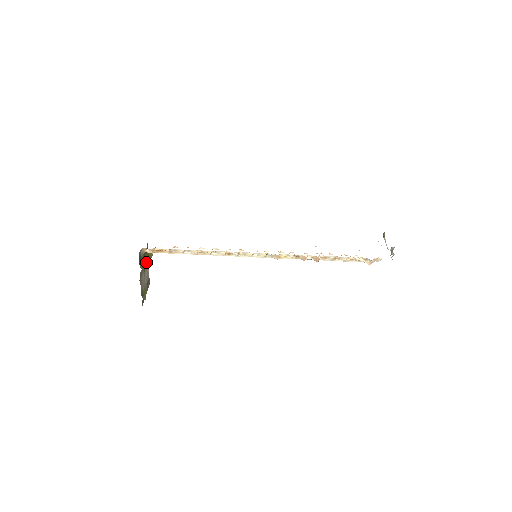
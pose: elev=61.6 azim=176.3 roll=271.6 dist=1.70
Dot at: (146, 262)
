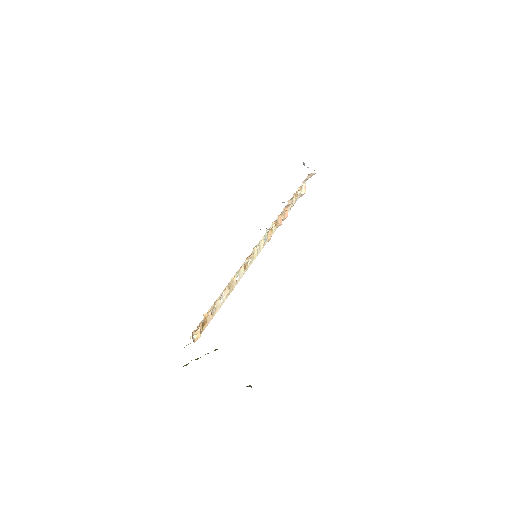
Dot at: occluded
